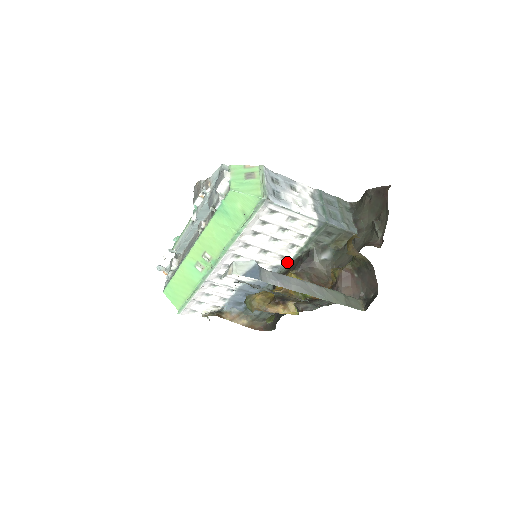
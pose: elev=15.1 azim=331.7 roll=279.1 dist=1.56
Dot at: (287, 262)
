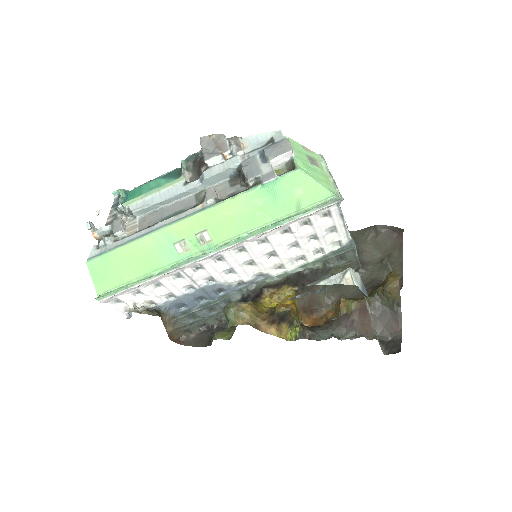
Dot at: (279, 273)
